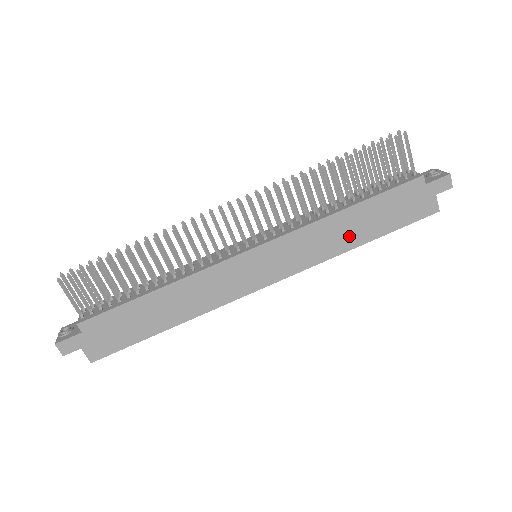
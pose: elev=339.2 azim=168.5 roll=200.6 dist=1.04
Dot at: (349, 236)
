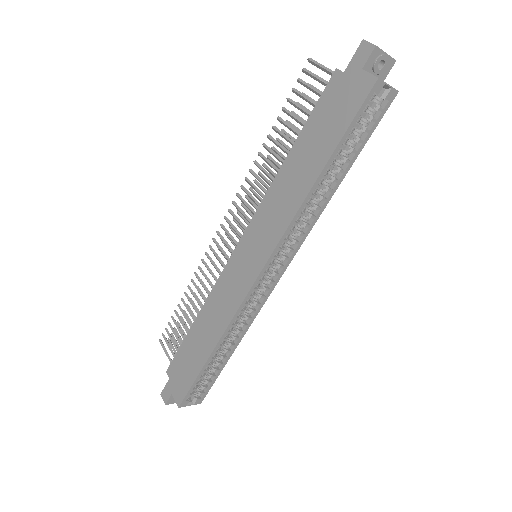
Dot at: (301, 179)
